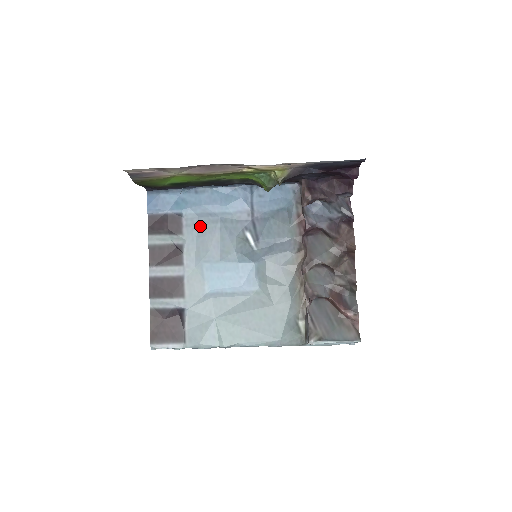
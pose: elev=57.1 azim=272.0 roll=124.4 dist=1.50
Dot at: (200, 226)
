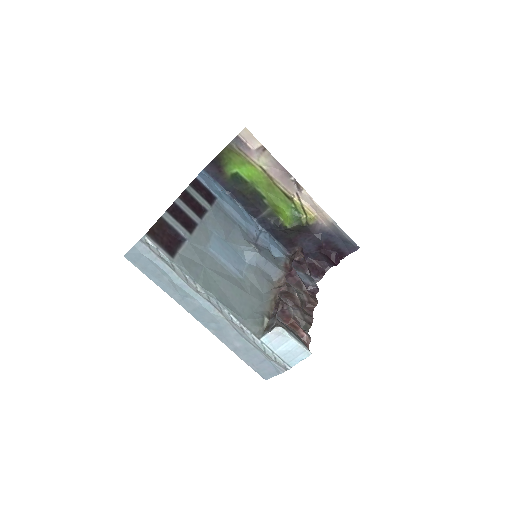
Dot at: (223, 214)
